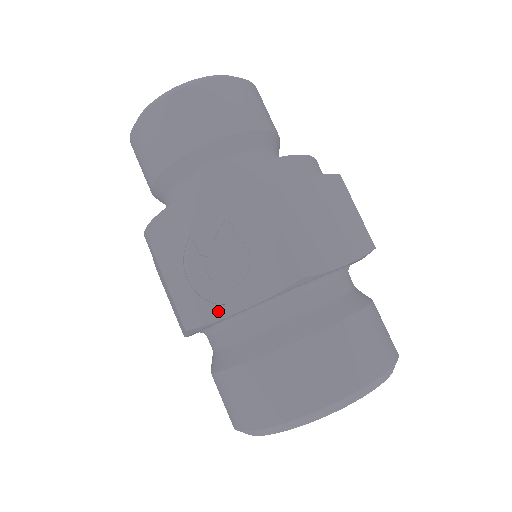
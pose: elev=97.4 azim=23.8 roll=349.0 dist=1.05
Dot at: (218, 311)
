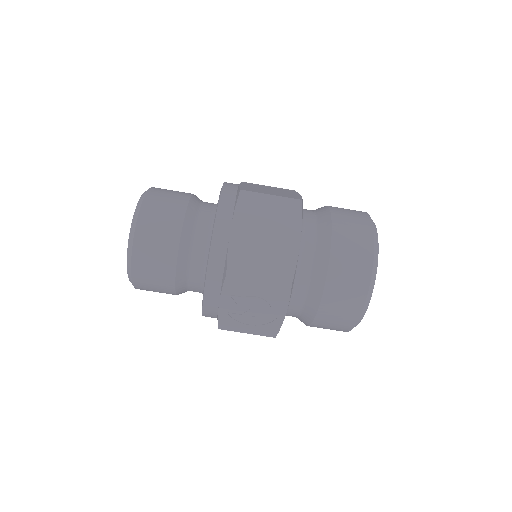
Dot at: (277, 323)
